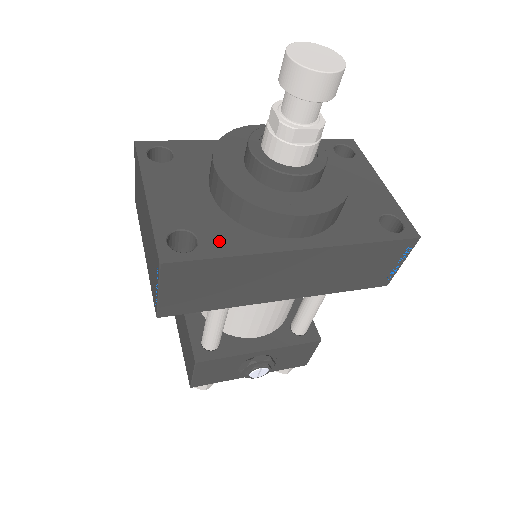
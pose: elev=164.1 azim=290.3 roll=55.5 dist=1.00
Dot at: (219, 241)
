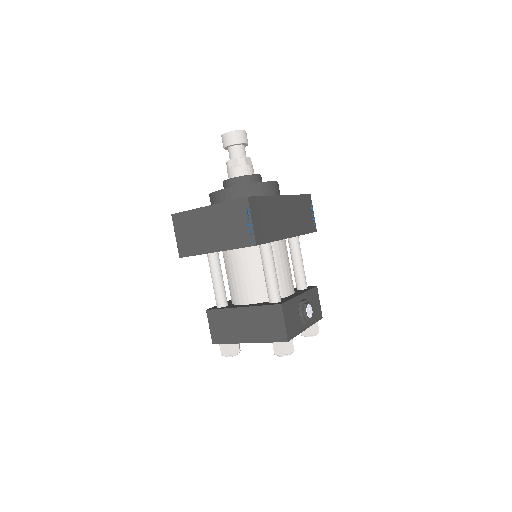
Dot at: occluded
